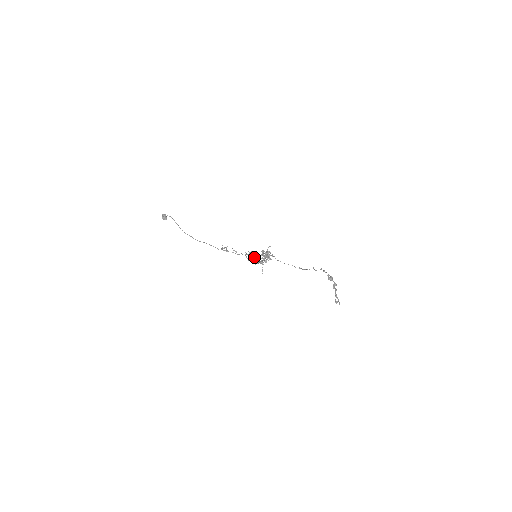
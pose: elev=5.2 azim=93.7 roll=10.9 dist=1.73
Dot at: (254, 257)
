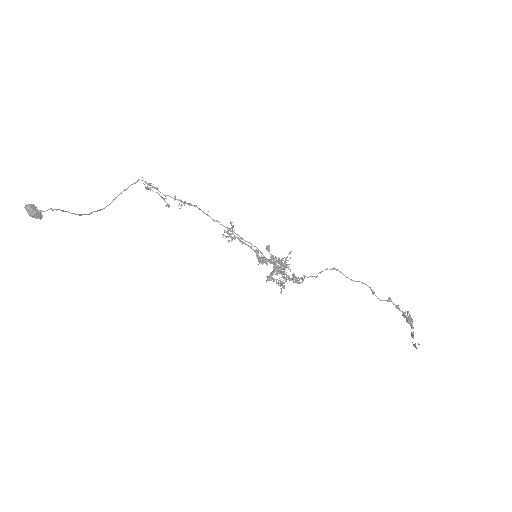
Dot at: occluded
